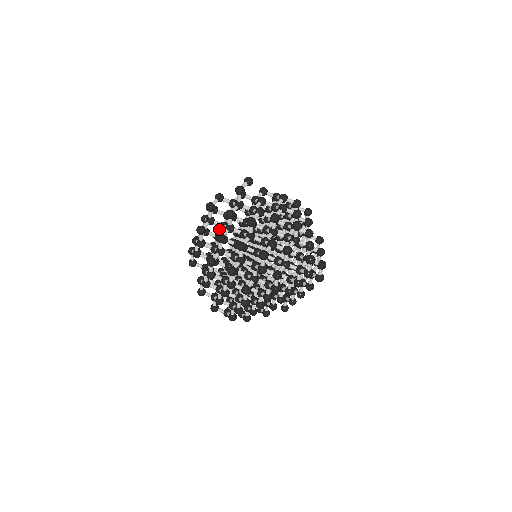
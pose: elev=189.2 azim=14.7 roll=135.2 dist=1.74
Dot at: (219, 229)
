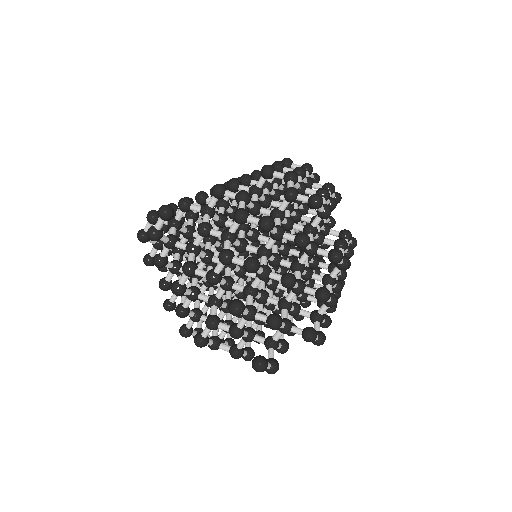
Dot at: occluded
